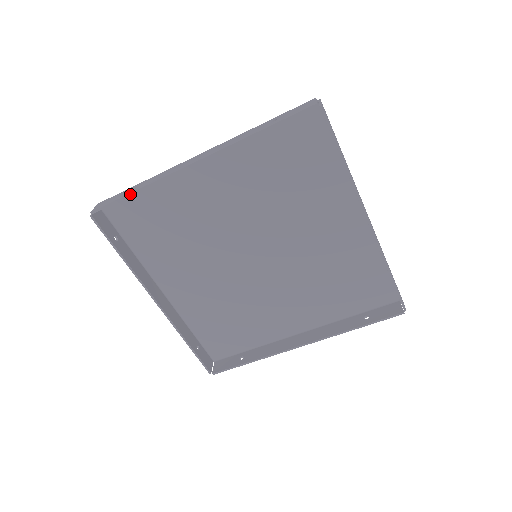
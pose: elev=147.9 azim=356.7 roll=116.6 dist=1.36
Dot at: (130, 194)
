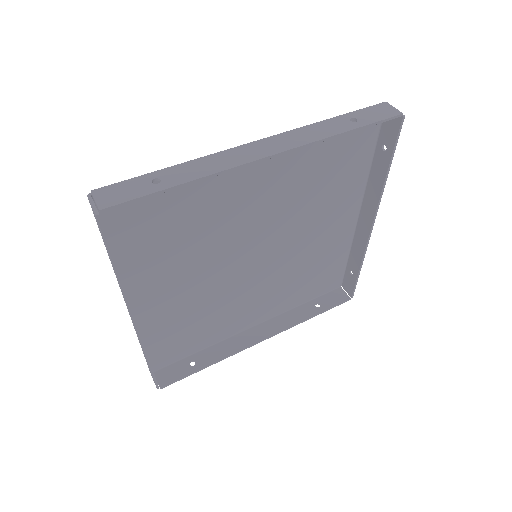
Dot at: (173, 187)
